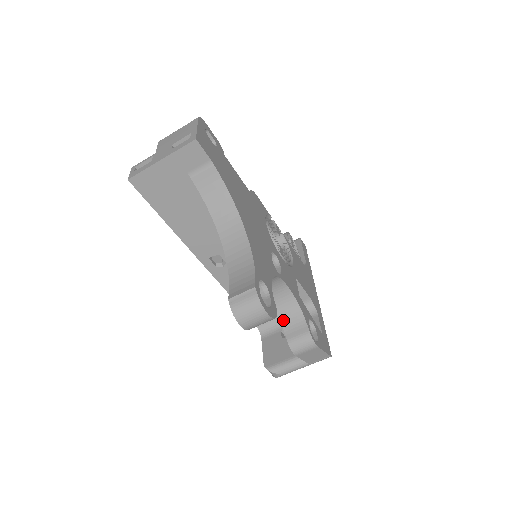
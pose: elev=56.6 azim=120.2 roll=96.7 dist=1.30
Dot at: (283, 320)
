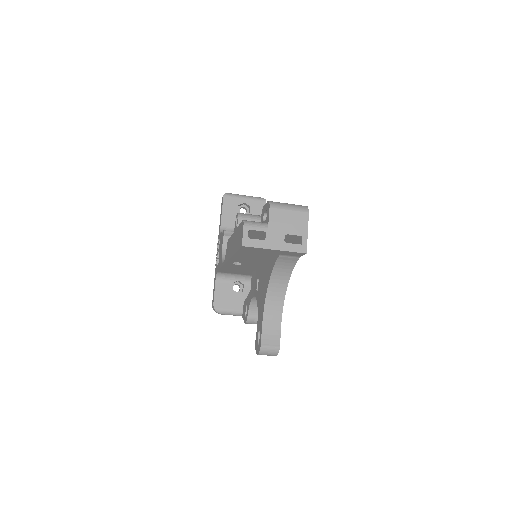
Dot at: (252, 306)
